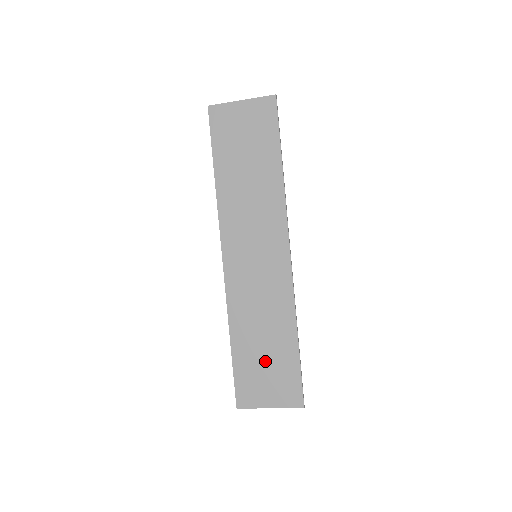
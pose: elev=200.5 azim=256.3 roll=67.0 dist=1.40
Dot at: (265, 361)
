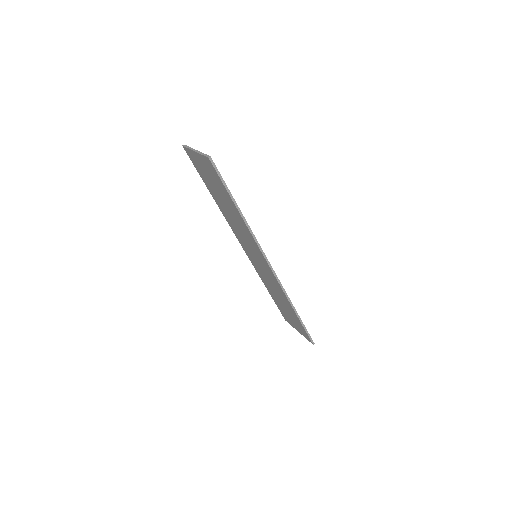
Dot at: (286, 311)
